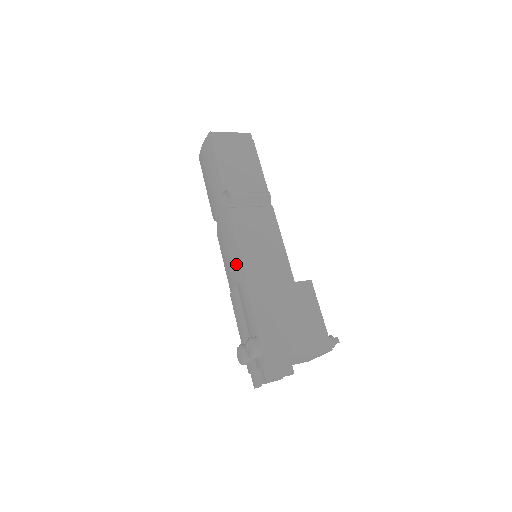
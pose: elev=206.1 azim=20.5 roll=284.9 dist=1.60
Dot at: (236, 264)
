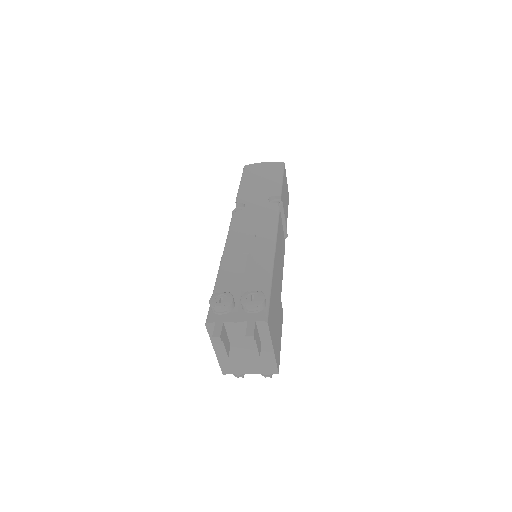
Dot at: (263, 240)
